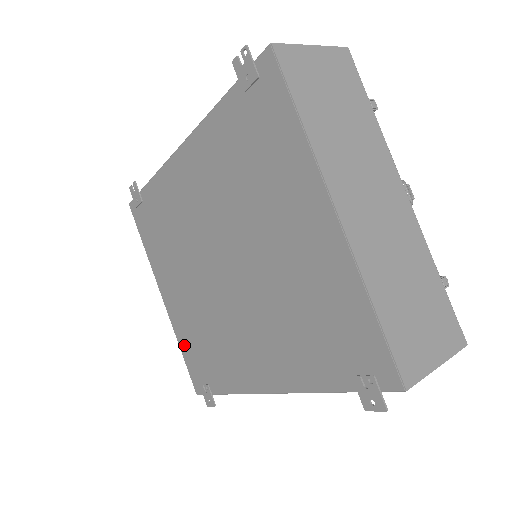
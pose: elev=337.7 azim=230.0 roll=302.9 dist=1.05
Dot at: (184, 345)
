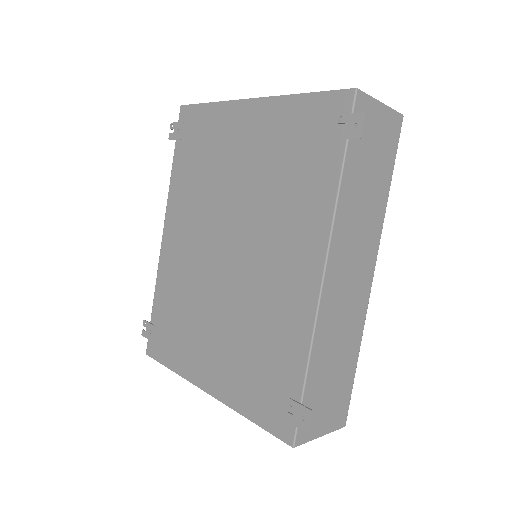
Dot at: (247, 403)
